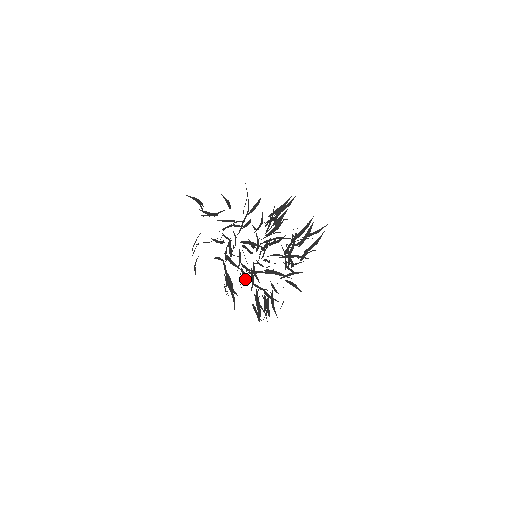
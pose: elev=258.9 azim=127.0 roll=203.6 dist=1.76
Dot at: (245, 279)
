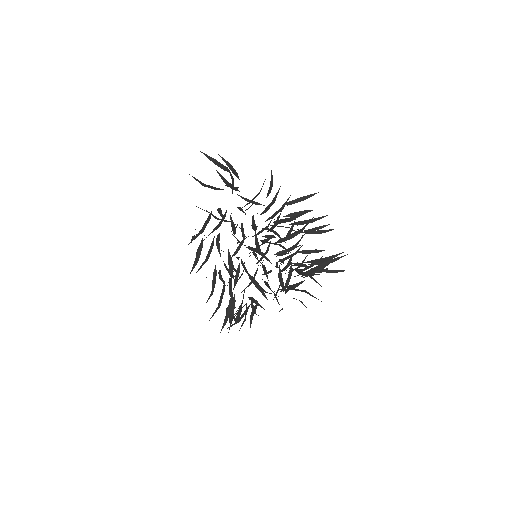
Dot at: (246, 271)
